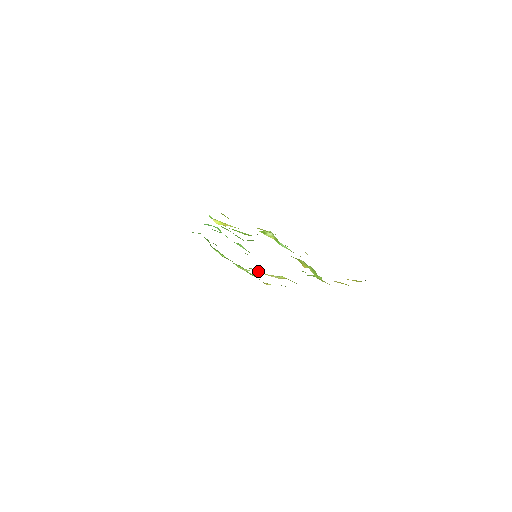
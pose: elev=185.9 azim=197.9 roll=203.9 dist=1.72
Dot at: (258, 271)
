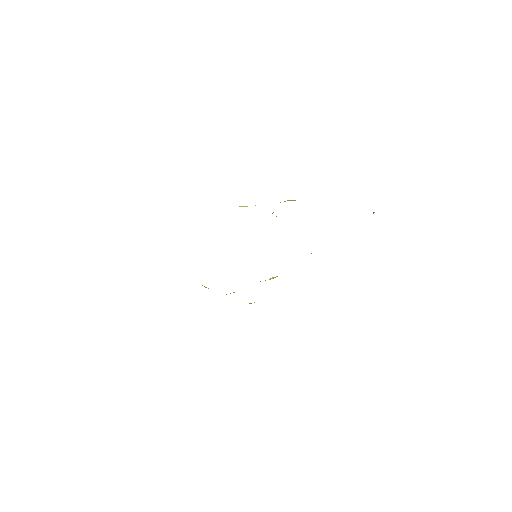
Dot at: occluded
